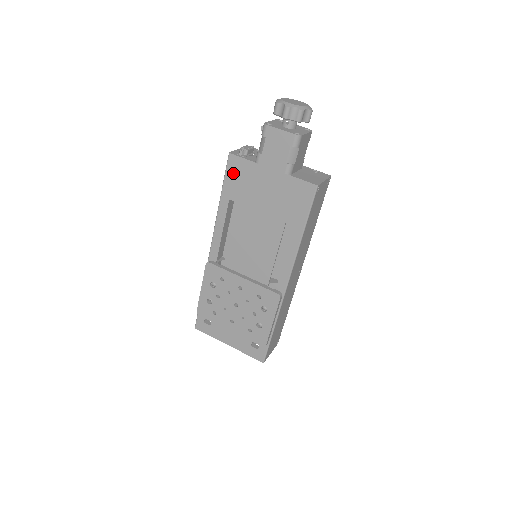
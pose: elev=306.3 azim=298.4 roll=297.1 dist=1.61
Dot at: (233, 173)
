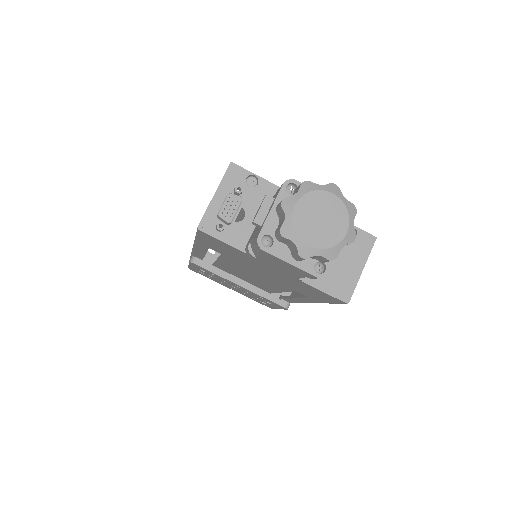
Dot at: (210, 241)
